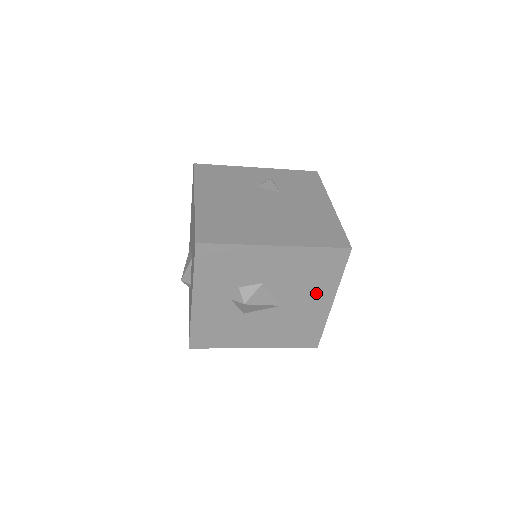
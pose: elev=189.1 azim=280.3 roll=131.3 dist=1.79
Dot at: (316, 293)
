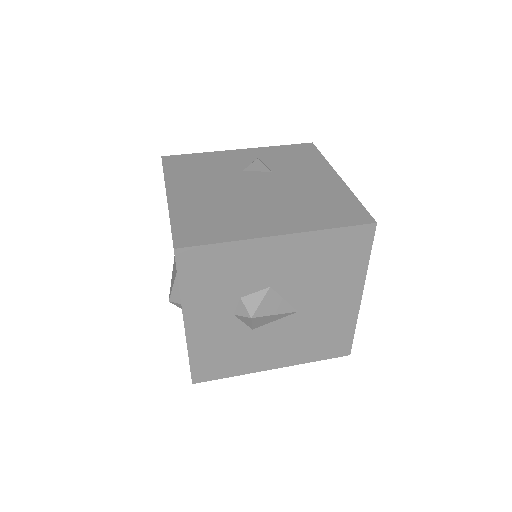
Dot at: (339, 288)
